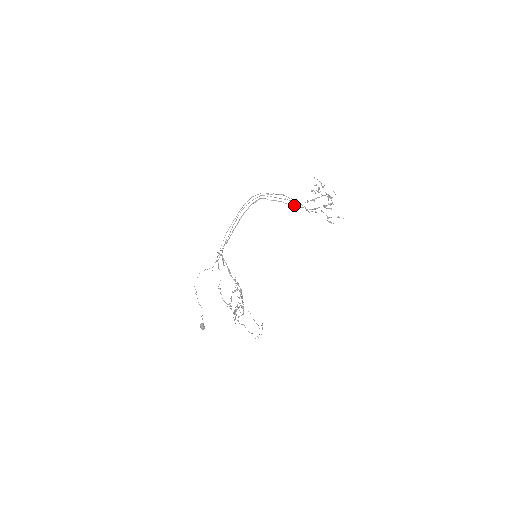
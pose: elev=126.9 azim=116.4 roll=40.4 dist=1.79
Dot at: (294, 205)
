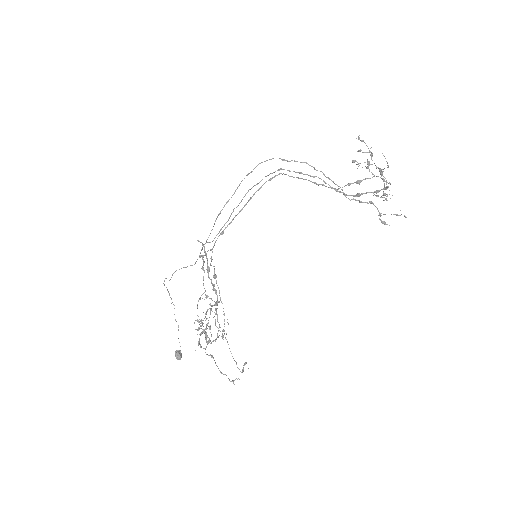
Dot at: occluded
